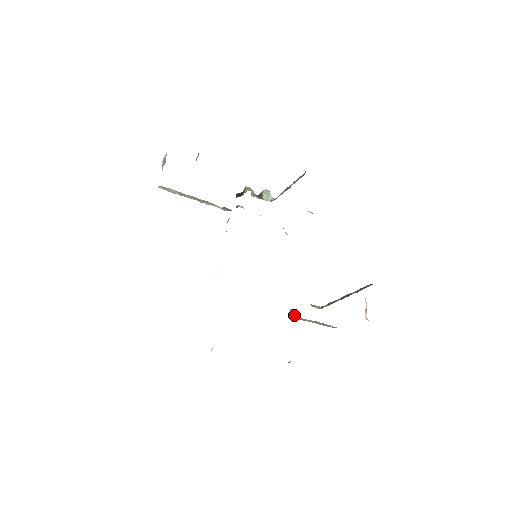
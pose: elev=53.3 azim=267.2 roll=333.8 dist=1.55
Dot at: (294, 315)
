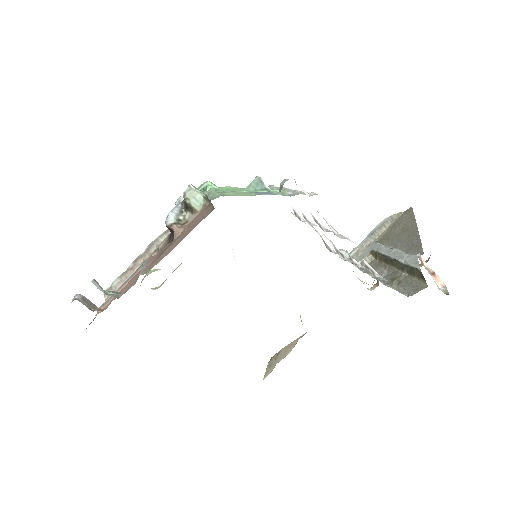
Dot at: occluded
